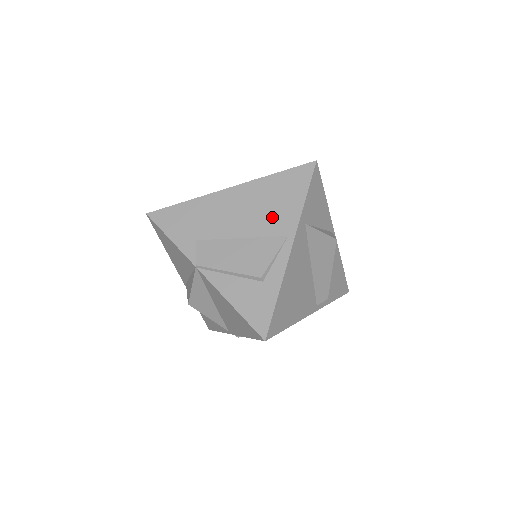
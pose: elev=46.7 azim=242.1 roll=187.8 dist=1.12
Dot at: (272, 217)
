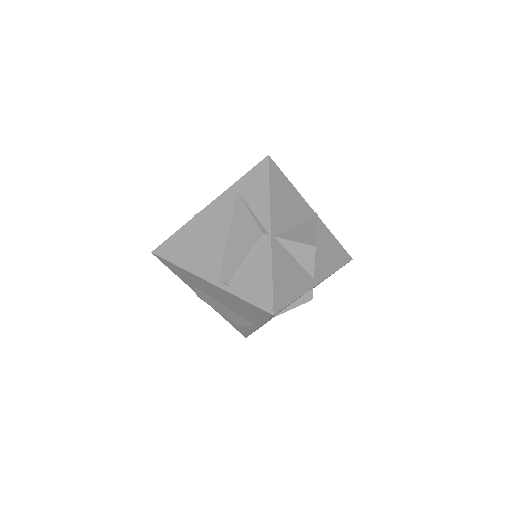
Dot at: (242, 312)
